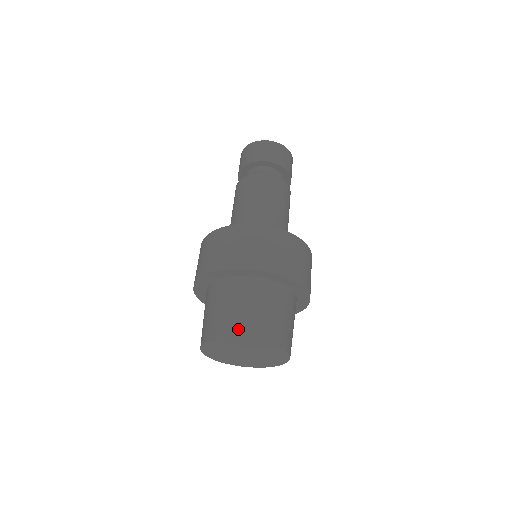
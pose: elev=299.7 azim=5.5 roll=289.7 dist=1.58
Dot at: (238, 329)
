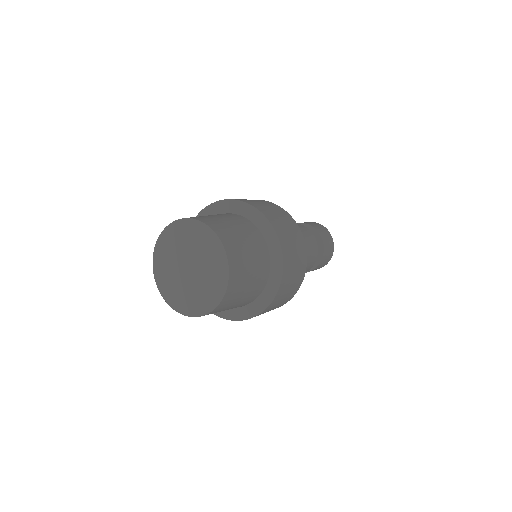
Dot at: occluded
